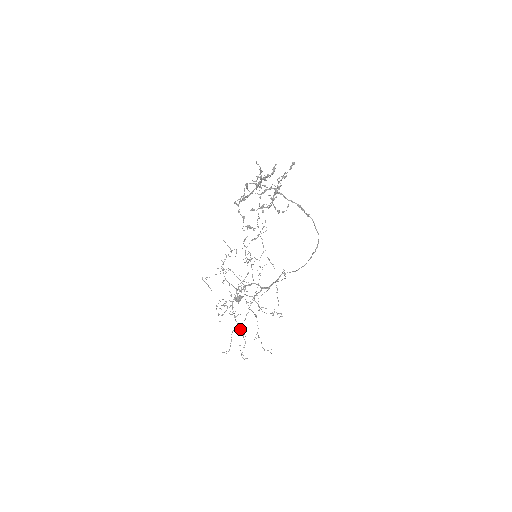
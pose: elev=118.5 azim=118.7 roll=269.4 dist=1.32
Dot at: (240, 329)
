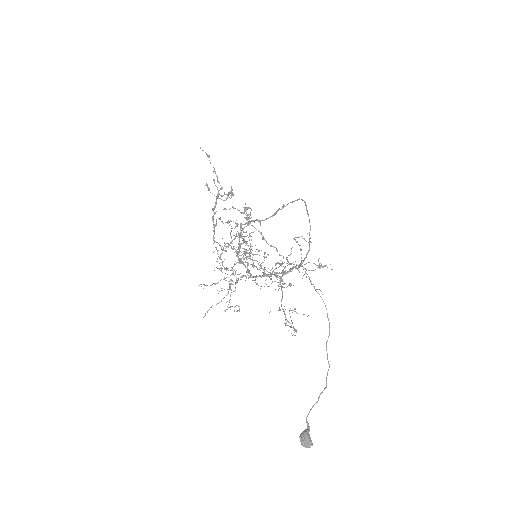
Dot at: occluded
